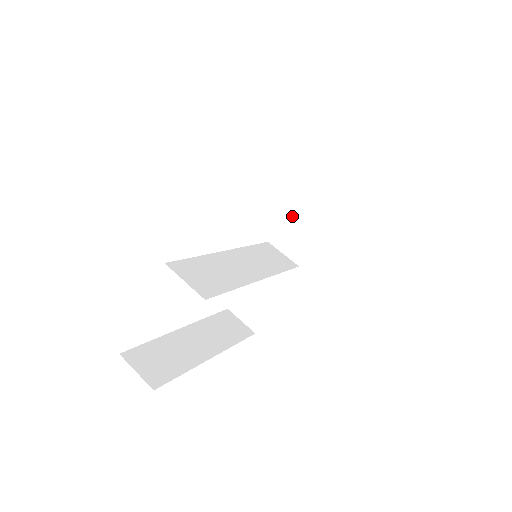
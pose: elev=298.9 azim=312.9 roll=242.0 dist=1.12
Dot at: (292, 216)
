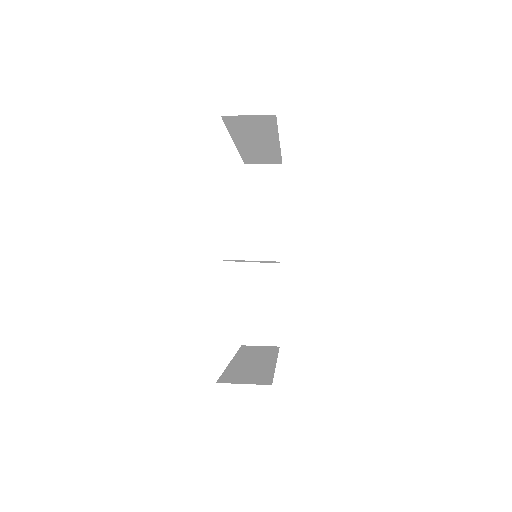
Dot at: (251, 229)
